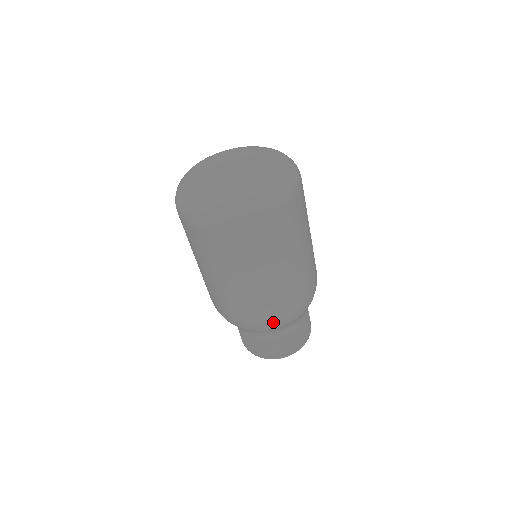
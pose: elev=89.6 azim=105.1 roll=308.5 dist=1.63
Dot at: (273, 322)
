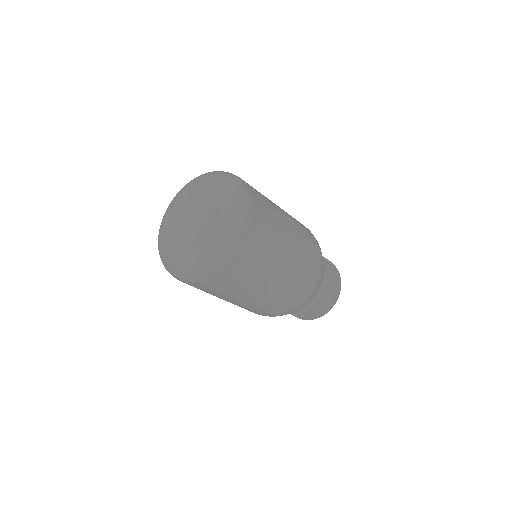
Dot at: (311, 288)
